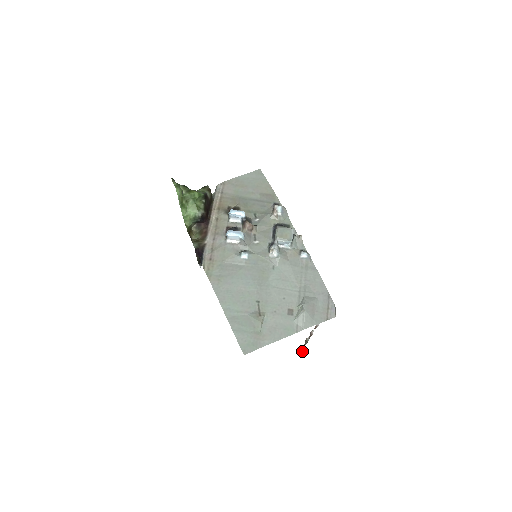
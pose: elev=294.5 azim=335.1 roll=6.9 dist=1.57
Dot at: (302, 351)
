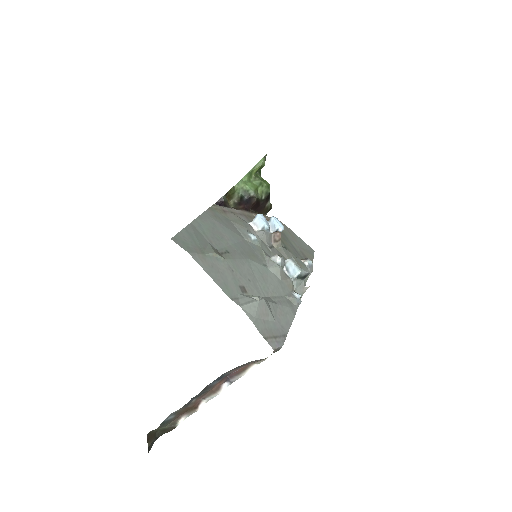
Dot at: (154, 435)
